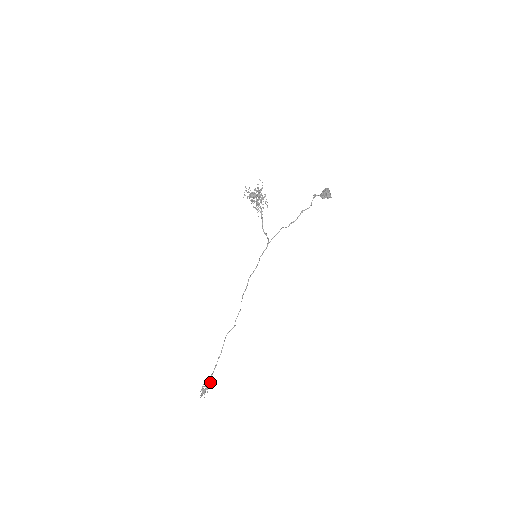
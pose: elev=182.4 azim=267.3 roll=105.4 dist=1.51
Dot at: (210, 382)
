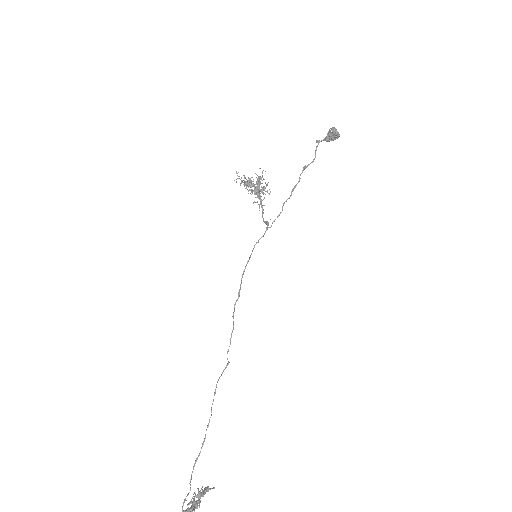
Dot at: (206, 488)
